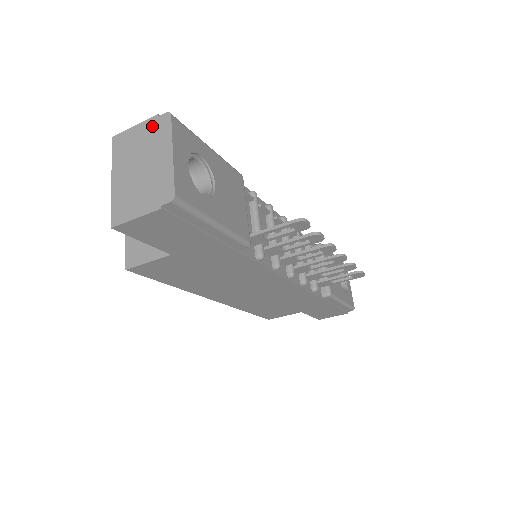
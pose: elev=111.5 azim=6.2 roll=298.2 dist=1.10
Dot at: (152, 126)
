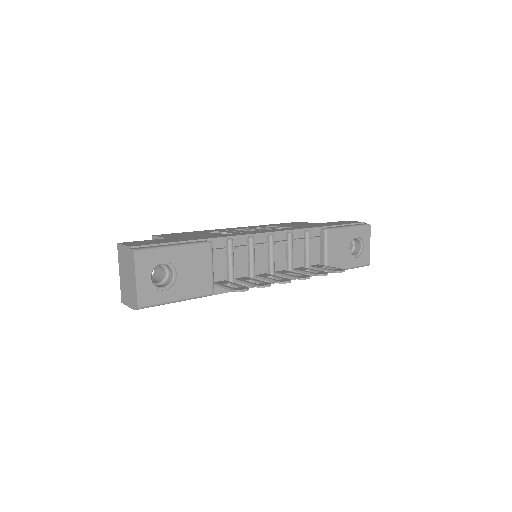
Dot at: (128, 253)
